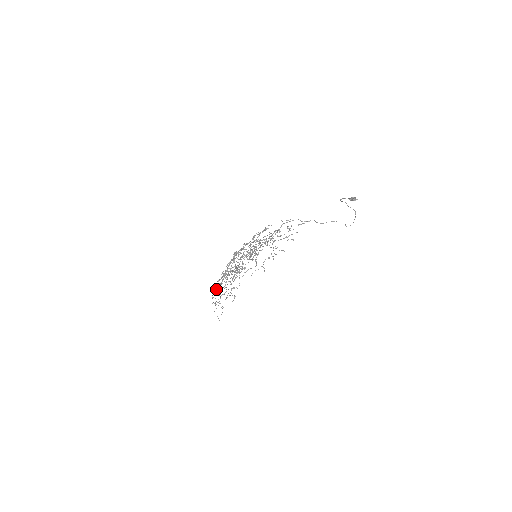
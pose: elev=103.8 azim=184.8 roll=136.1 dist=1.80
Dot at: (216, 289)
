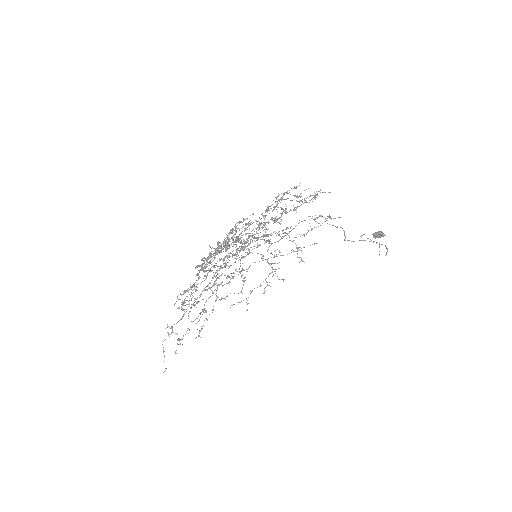
Dot at: occluded
